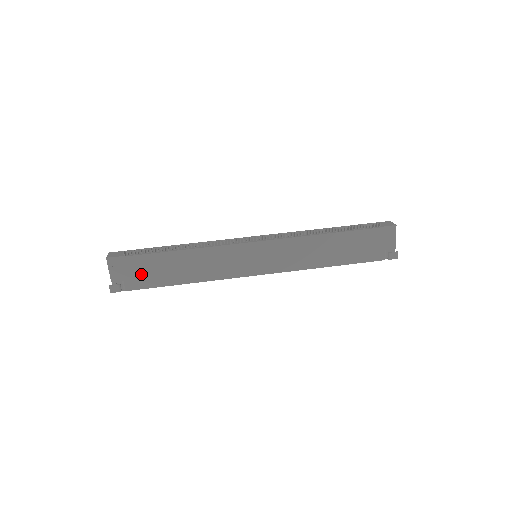
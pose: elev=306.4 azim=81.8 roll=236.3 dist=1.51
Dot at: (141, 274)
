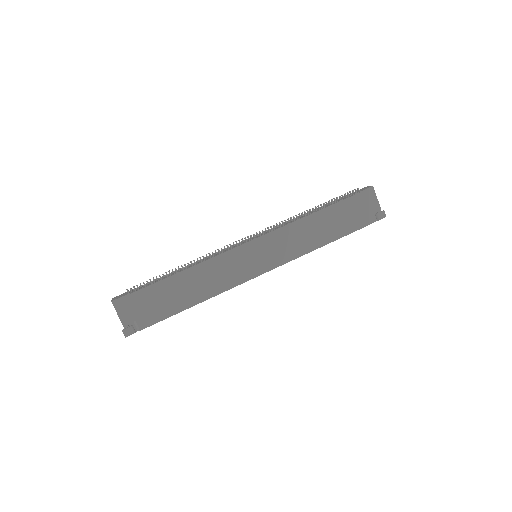
Dot at: (151, 308)
